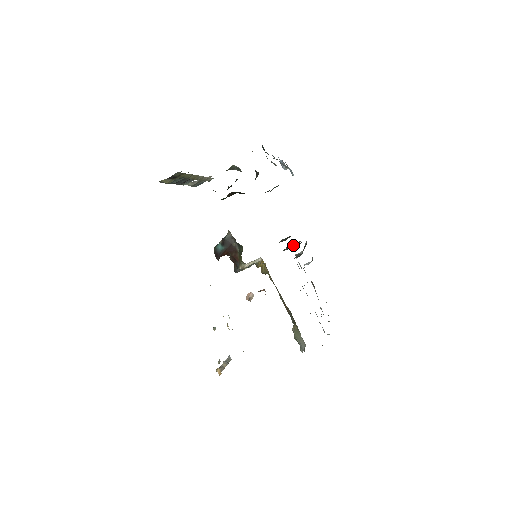
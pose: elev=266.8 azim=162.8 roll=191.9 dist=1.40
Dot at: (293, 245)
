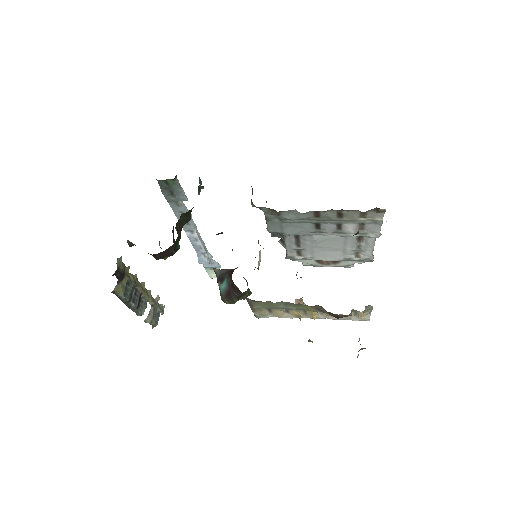
Dot at: occluded
